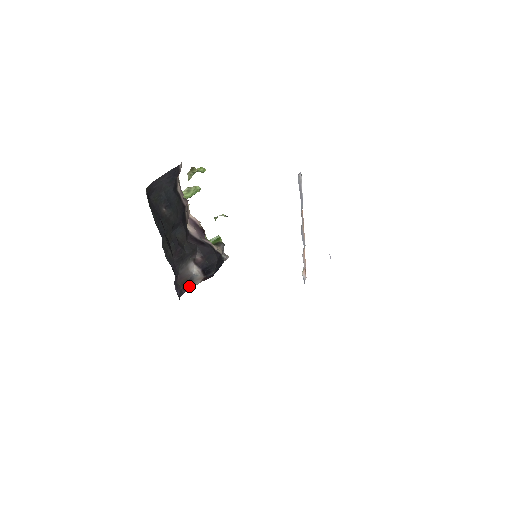
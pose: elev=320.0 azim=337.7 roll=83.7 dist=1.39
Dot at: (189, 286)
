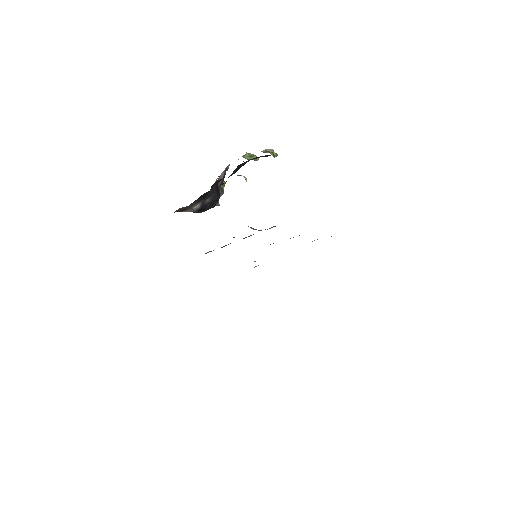
Dot at: (181, 211)
